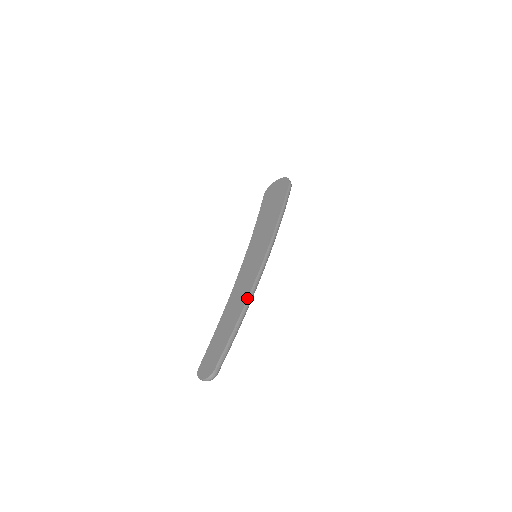
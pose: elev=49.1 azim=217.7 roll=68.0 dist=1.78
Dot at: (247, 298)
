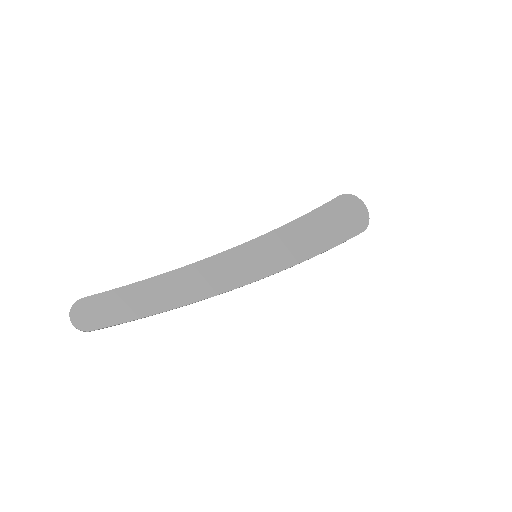
Dot at: (198, 301)
